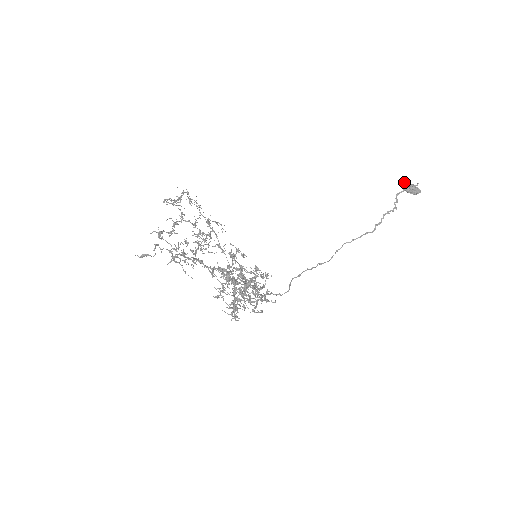
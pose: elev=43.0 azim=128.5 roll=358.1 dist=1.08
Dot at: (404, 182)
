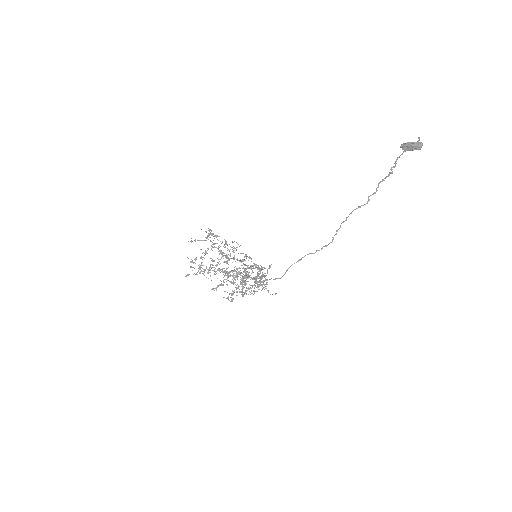
Dot at: (402, 144)
